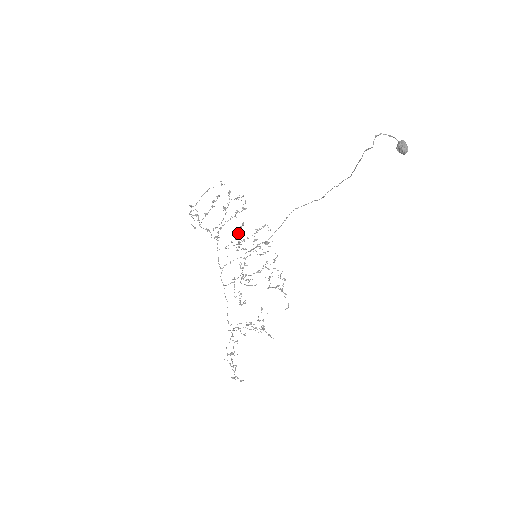
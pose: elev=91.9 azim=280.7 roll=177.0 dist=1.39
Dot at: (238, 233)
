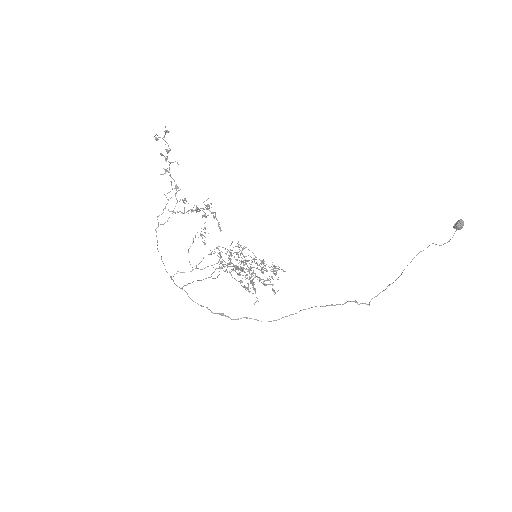
Dot at: (251, 268)
